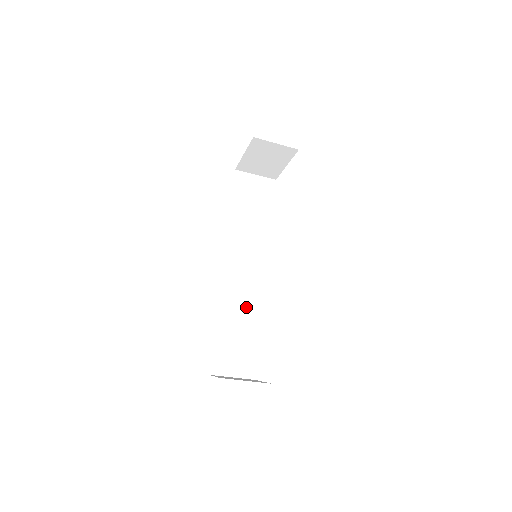
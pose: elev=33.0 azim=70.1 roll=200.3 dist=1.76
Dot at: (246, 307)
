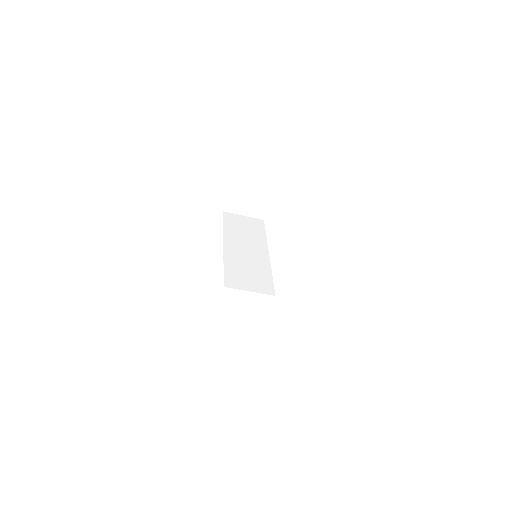
Dot at: (253, 313)
